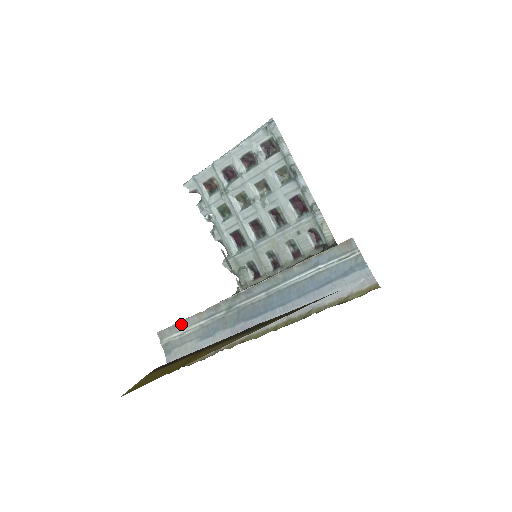
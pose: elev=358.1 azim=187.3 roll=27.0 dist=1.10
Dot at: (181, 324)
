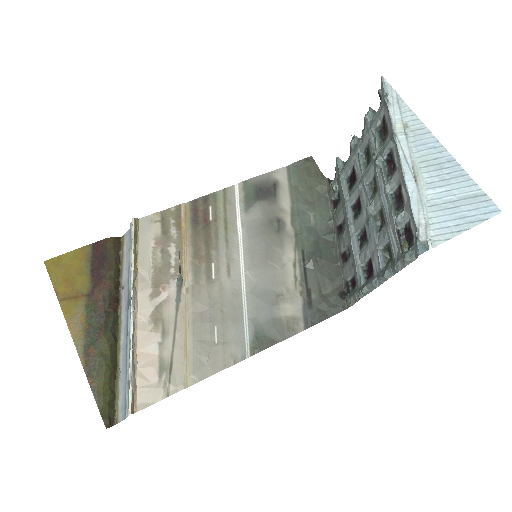
Dot at: (131, 246)
